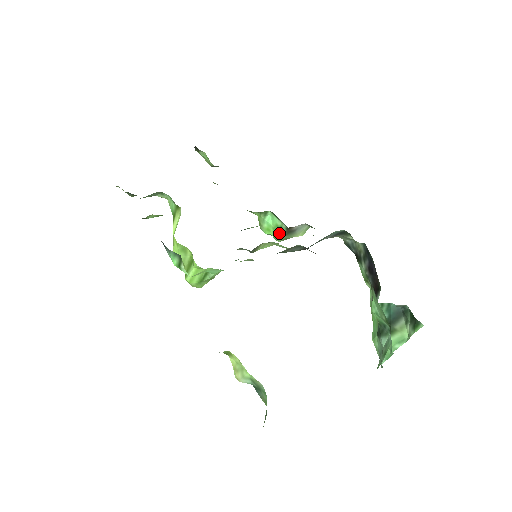
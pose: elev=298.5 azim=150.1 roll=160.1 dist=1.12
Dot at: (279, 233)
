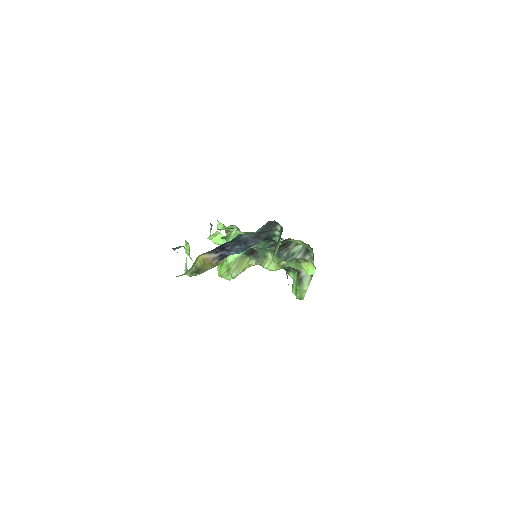
Dot at: occluded
